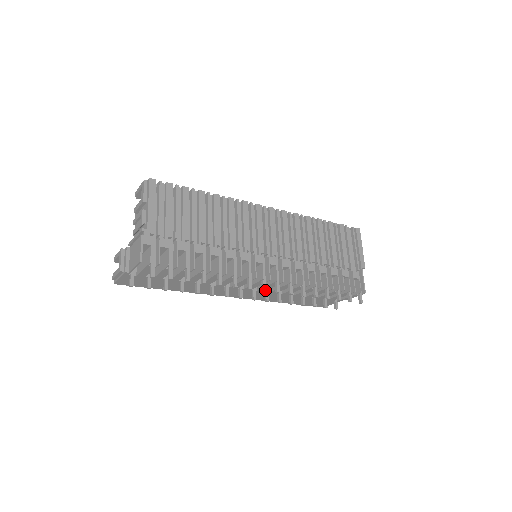
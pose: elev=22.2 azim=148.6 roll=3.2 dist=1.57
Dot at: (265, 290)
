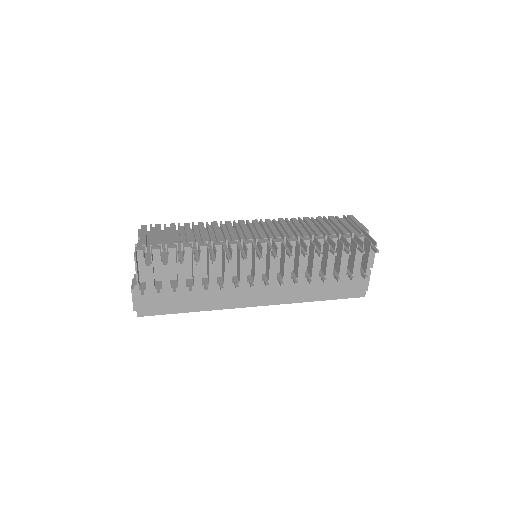
Dot at: (261, 258)
